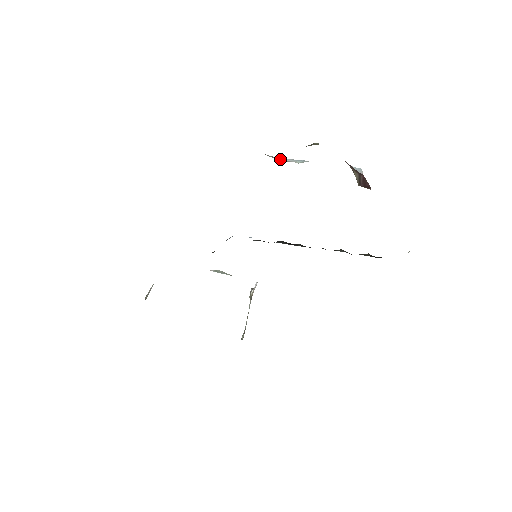
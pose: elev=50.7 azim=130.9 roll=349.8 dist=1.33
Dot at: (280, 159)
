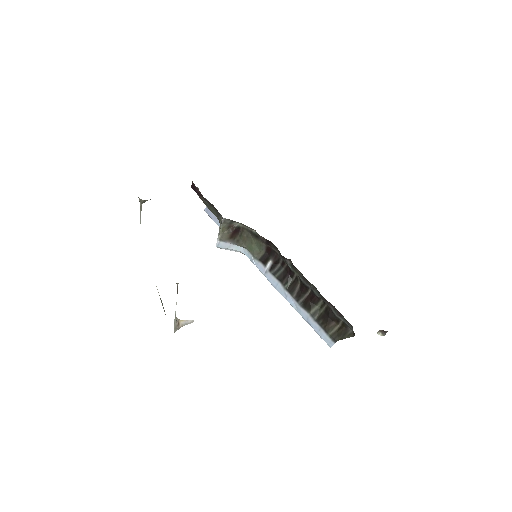
Dot at: occluded
